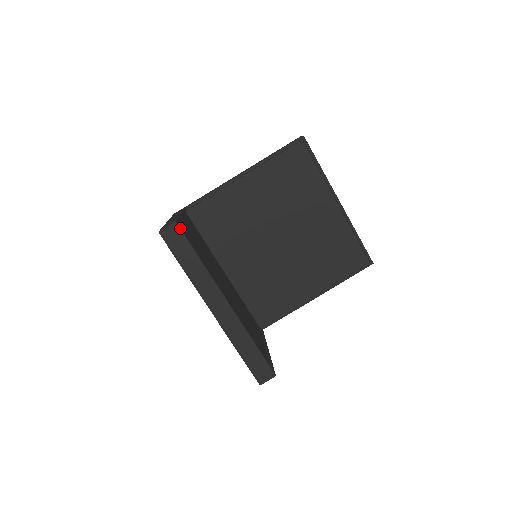
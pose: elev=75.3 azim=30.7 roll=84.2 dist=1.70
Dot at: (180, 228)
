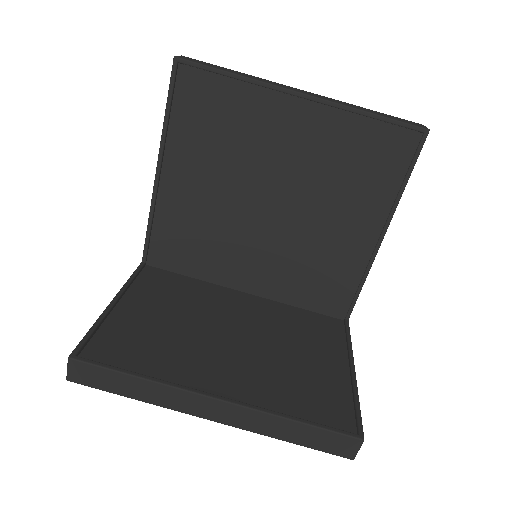
Dot at: (80, 360)
